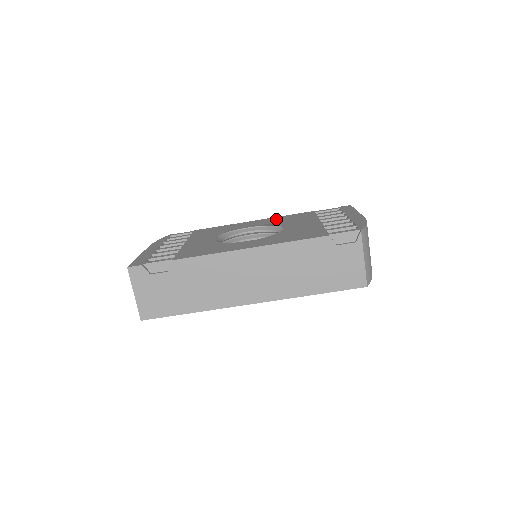
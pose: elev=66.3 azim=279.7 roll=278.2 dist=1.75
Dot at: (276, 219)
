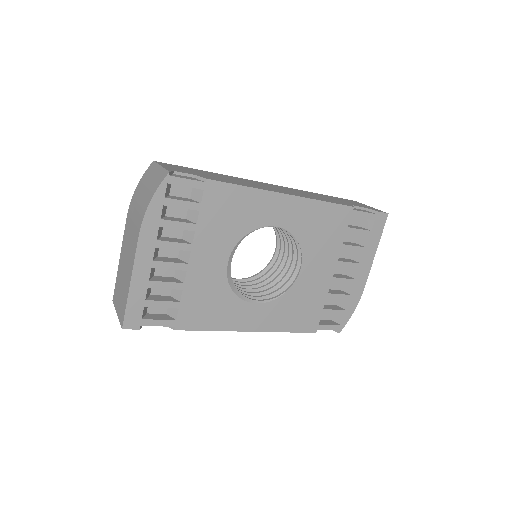
Dot at: (309, 216)
